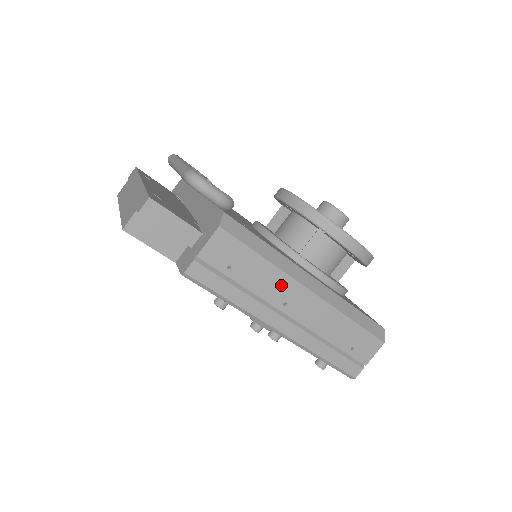
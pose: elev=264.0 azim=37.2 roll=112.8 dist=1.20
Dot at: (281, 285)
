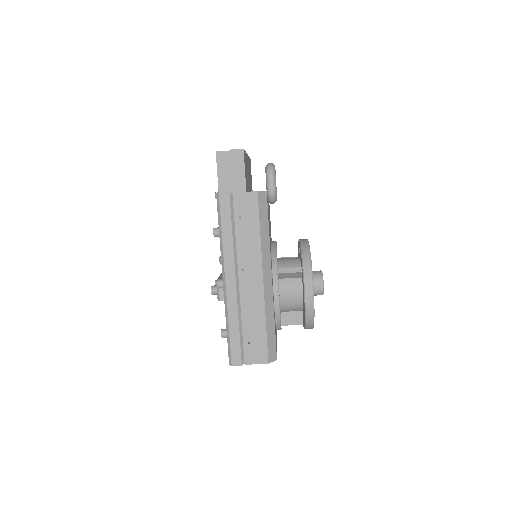
Dot at: (253, 256)
